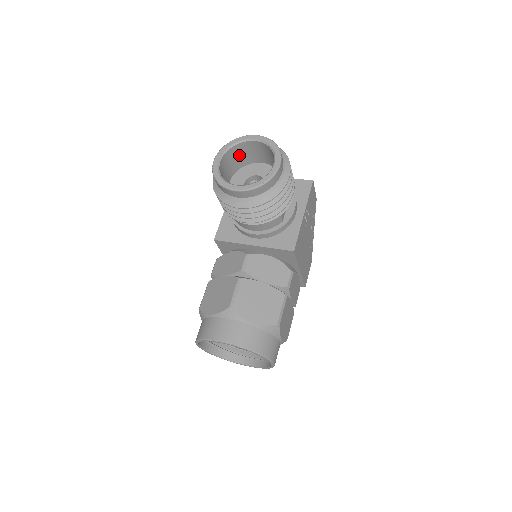
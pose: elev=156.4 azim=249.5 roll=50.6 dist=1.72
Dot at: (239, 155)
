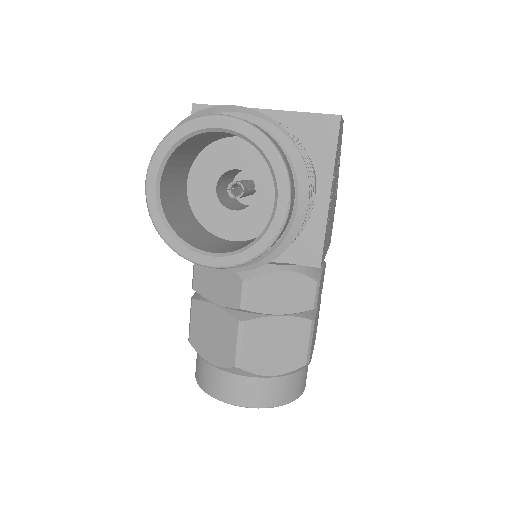
Dot at: (193, 144)
